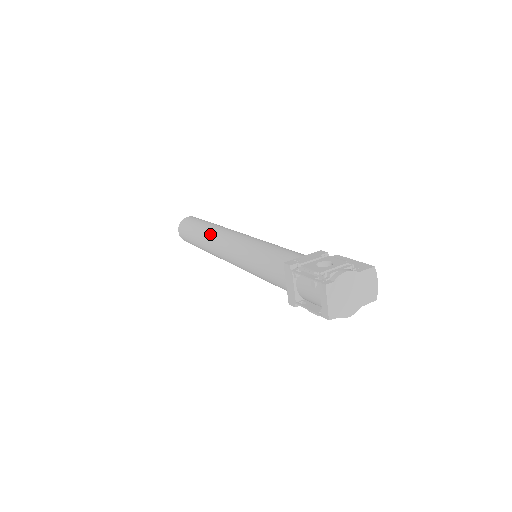
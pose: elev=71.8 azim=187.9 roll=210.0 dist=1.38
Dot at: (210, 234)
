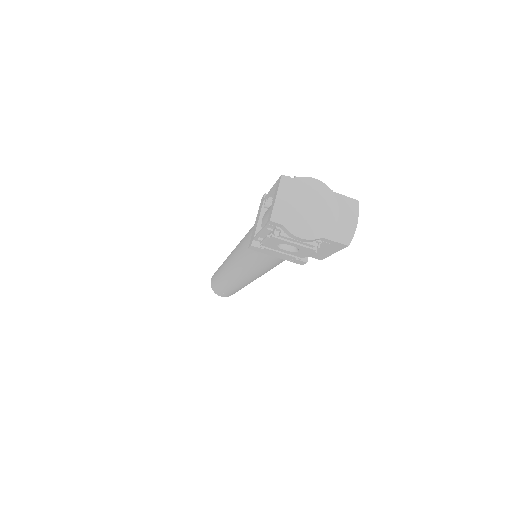
Dot at: occluded
